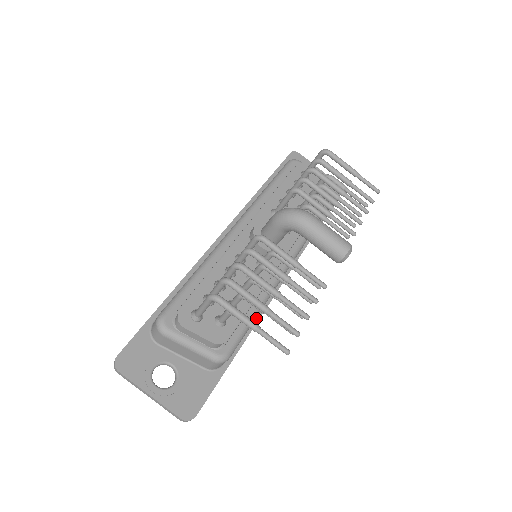
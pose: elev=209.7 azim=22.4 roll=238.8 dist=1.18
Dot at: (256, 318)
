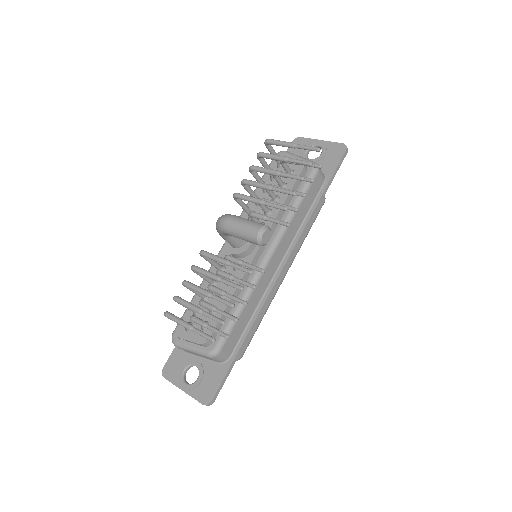
Dot at: (258, 310)
